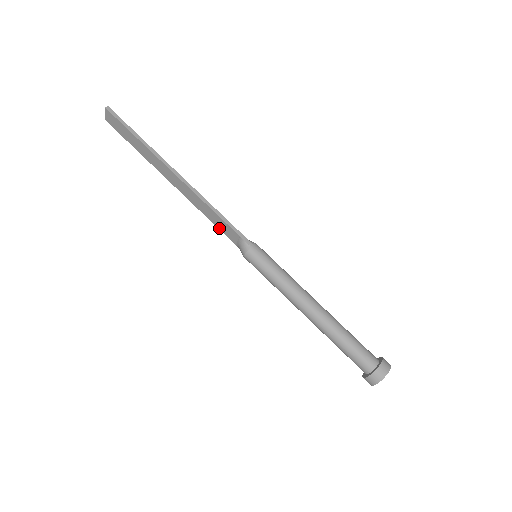
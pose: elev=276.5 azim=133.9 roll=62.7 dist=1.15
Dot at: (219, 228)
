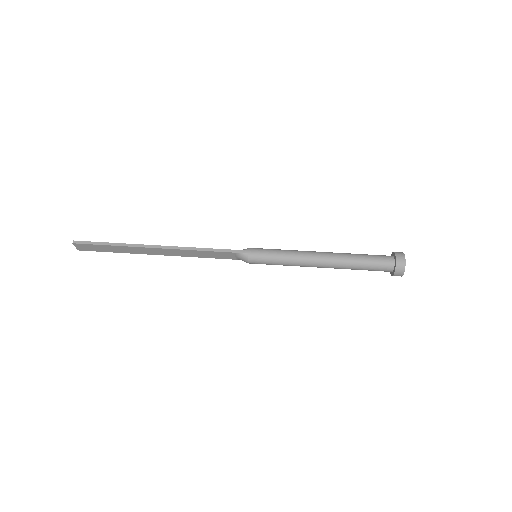
Dot at: (216, 258)
